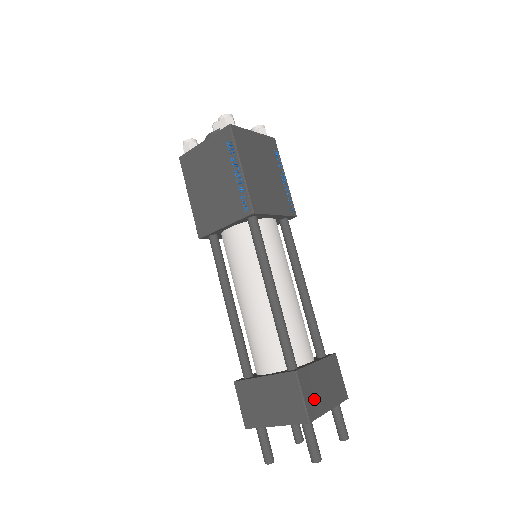
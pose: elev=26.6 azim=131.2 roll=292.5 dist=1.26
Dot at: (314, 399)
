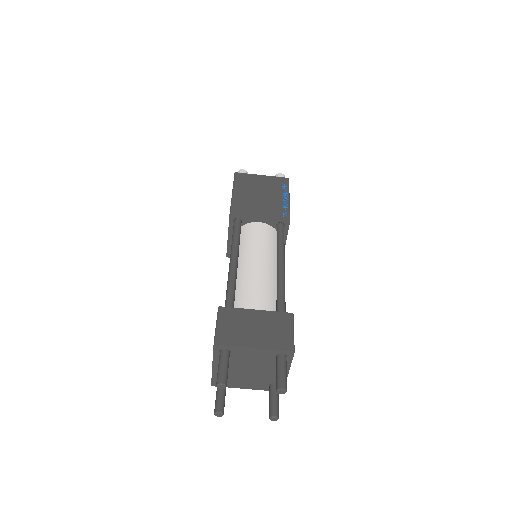
Dot at: occluded
